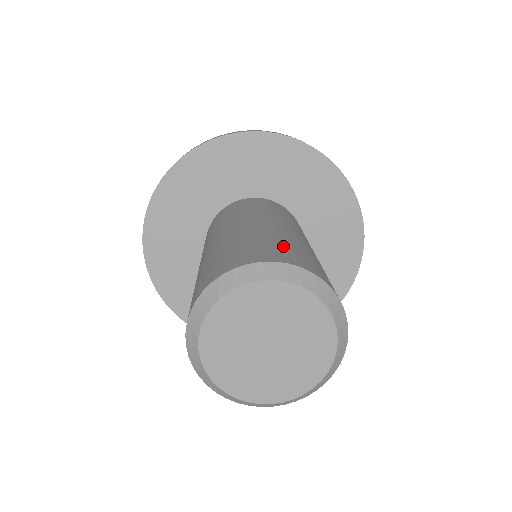
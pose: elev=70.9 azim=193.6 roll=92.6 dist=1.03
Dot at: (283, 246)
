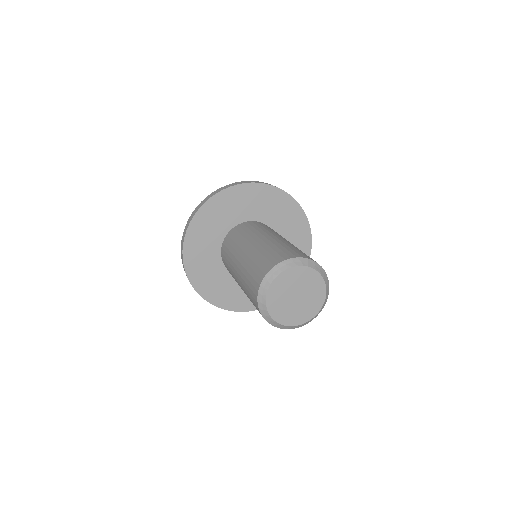
Dot at: occluded
